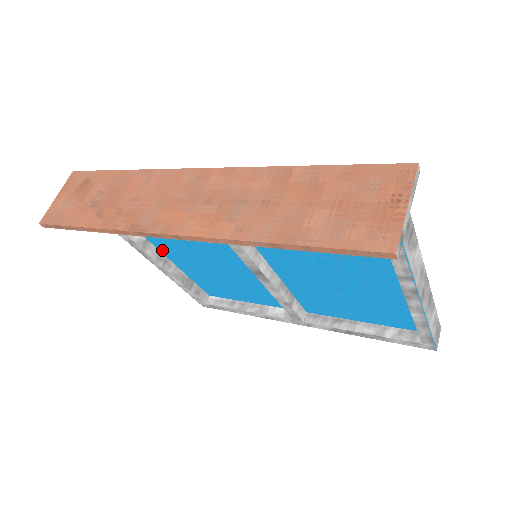
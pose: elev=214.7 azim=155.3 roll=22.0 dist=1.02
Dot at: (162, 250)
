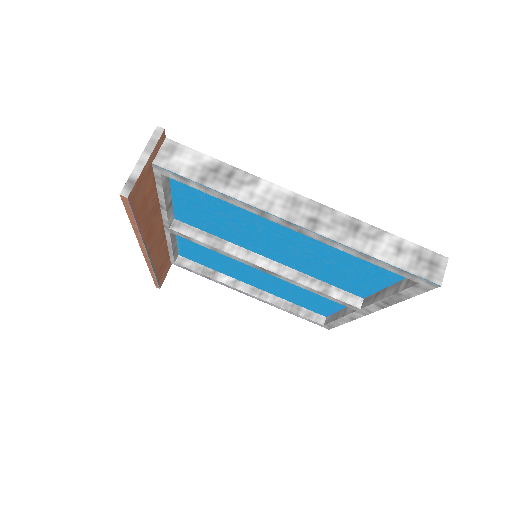
Dot at: (251, 284)
